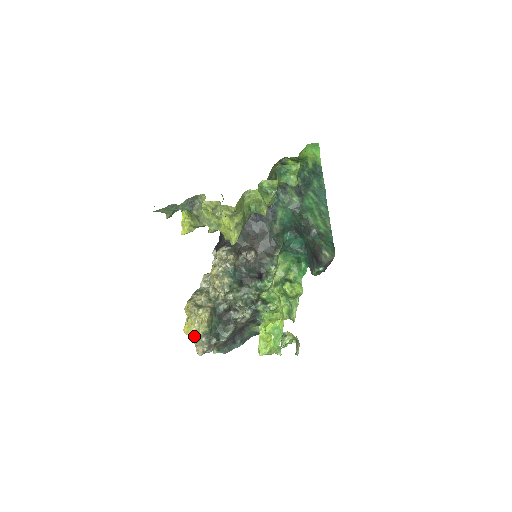
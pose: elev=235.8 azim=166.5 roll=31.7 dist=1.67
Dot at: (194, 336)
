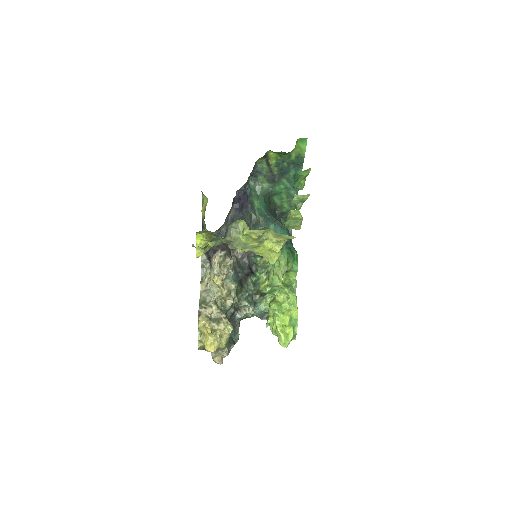
Dot at: occluded
